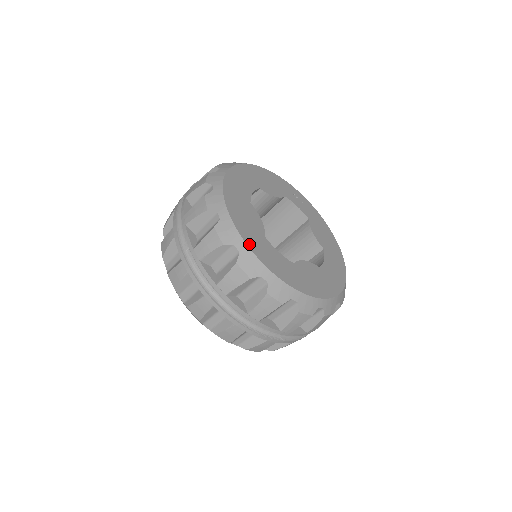
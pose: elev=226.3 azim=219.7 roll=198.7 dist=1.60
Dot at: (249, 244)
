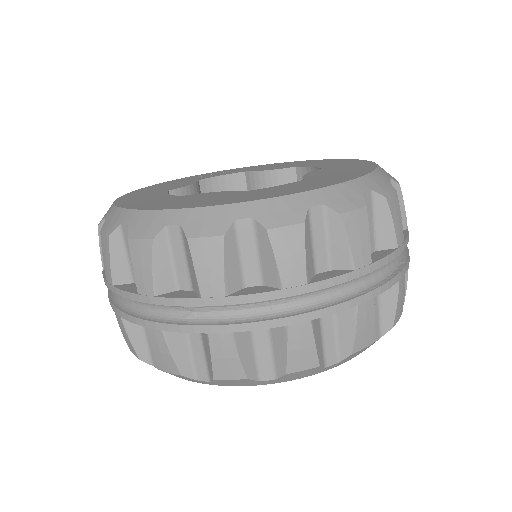
Dot at: (246, 200)
